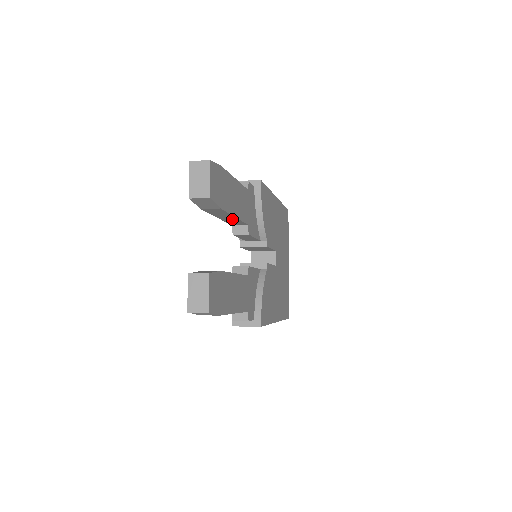
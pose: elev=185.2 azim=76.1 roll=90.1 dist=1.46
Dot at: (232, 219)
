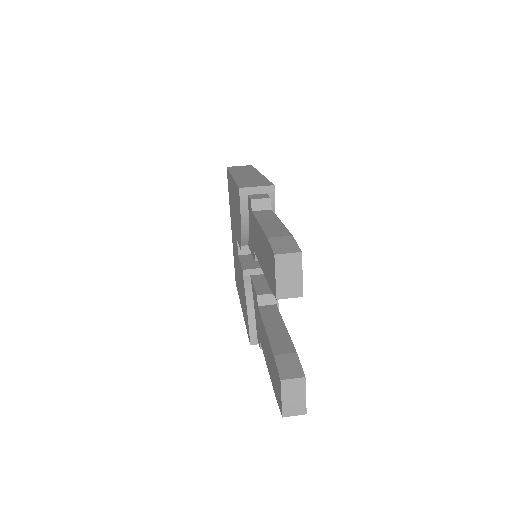
Dot at: occluded
